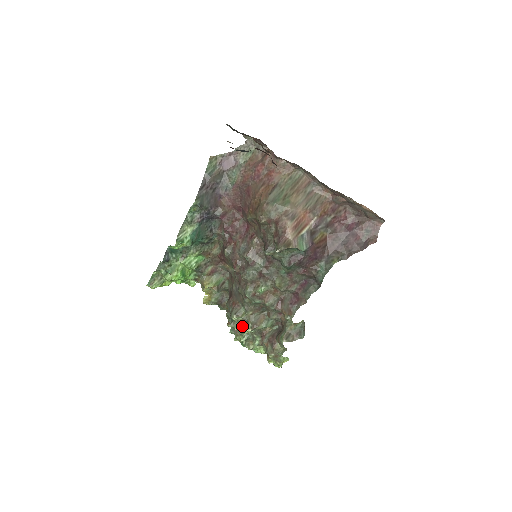
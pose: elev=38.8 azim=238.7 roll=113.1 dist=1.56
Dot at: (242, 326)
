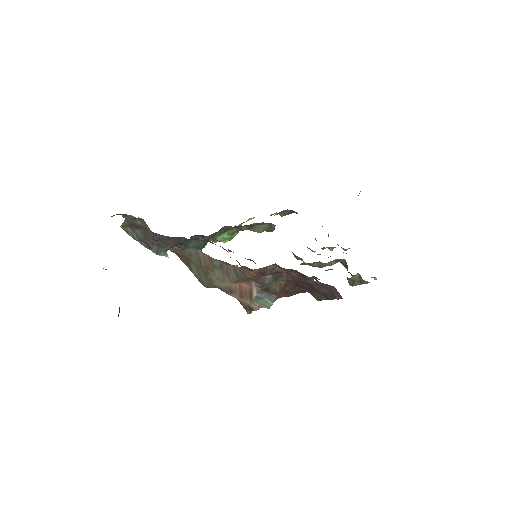
Dot at: occluded
